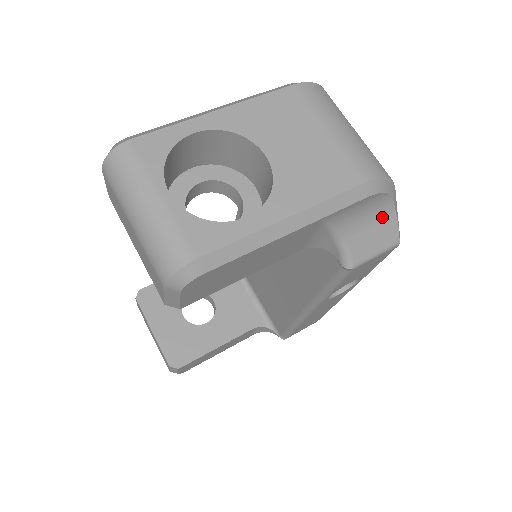
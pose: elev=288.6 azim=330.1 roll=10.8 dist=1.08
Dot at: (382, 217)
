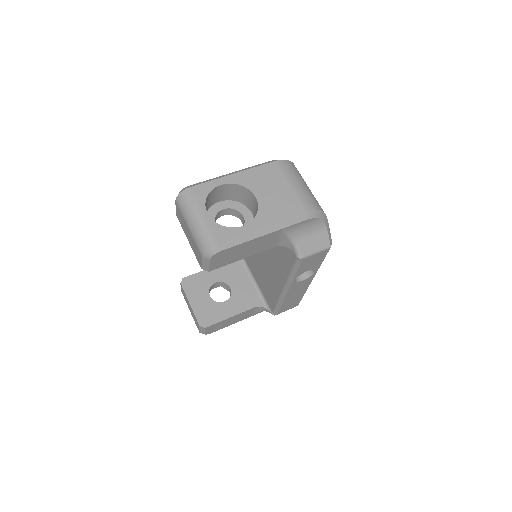
Dot at: (319, 232)
